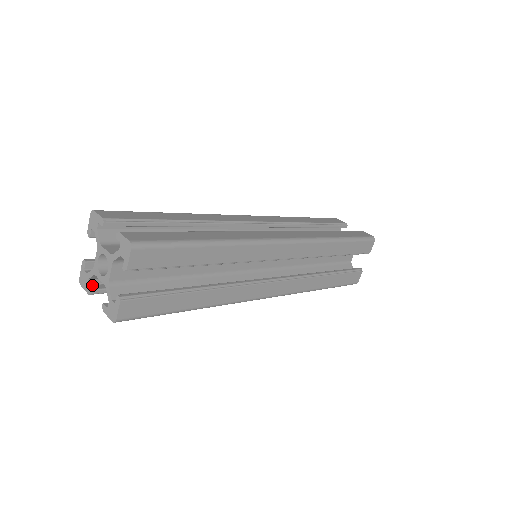
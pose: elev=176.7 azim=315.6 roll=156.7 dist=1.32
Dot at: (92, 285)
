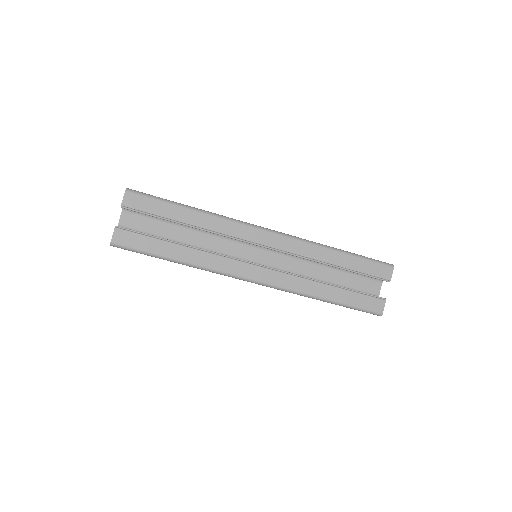
Dot at: occluded
